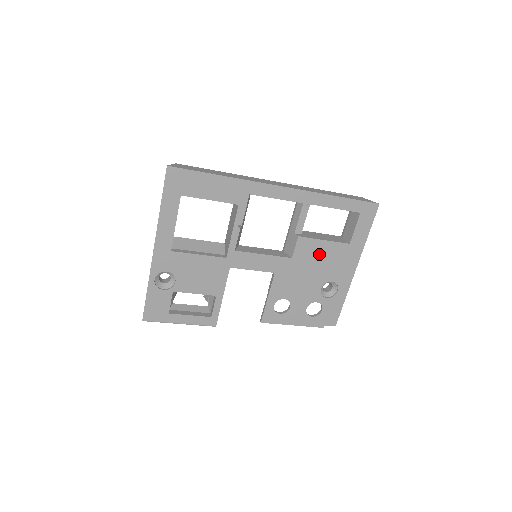
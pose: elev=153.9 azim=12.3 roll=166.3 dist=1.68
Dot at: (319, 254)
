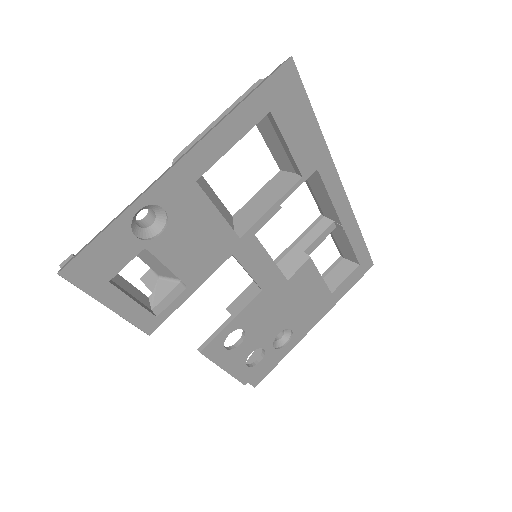
Dot at: (307, 290)
